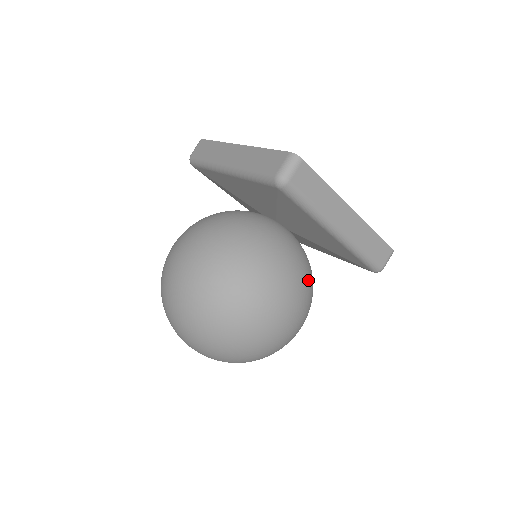
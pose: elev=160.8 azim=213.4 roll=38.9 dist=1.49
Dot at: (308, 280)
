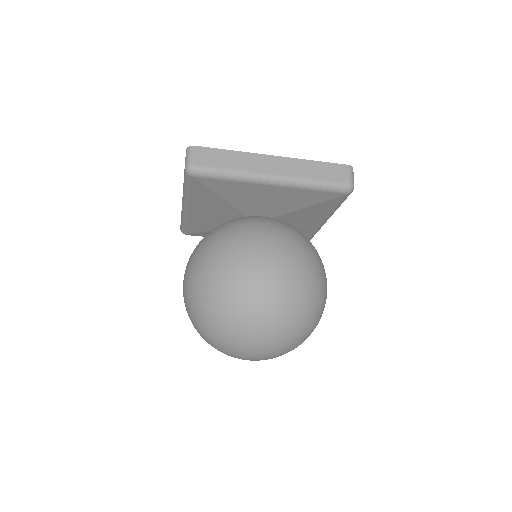
Dot at: (288, 234)
